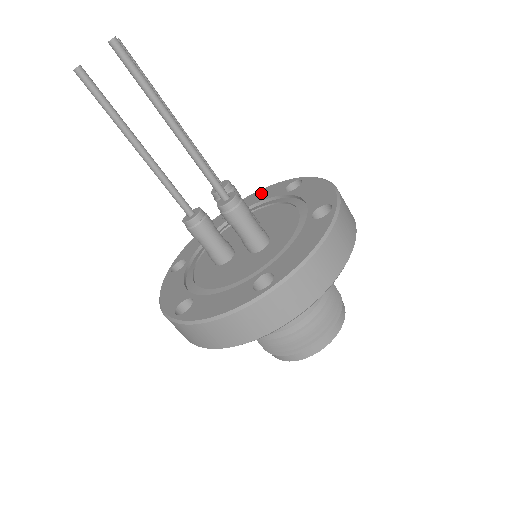
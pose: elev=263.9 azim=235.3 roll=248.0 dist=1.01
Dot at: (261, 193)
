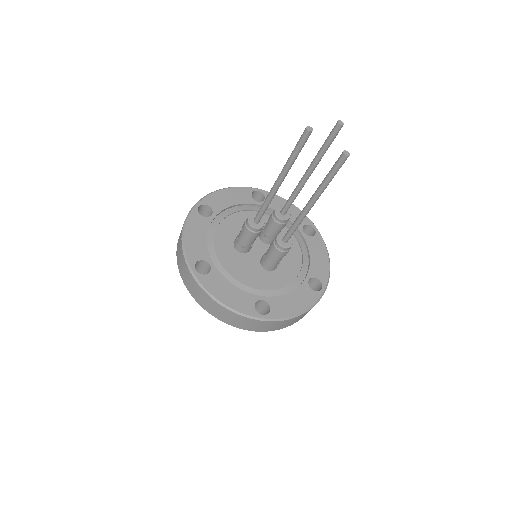
Dot at: occluded
